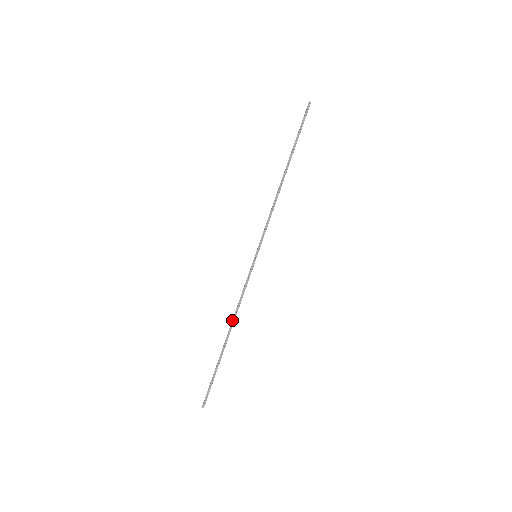
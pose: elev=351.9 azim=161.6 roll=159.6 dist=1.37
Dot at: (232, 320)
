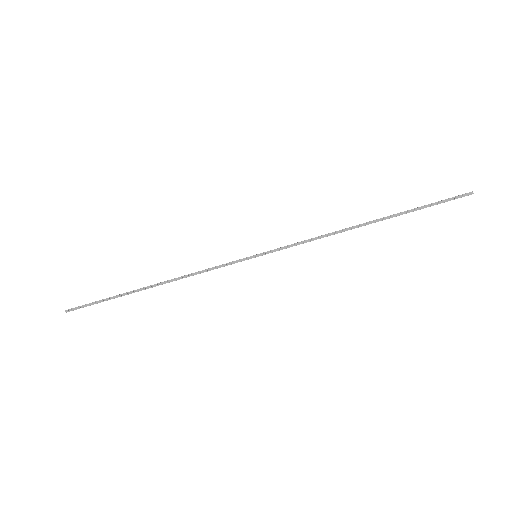
Dot at: (172, 279)
